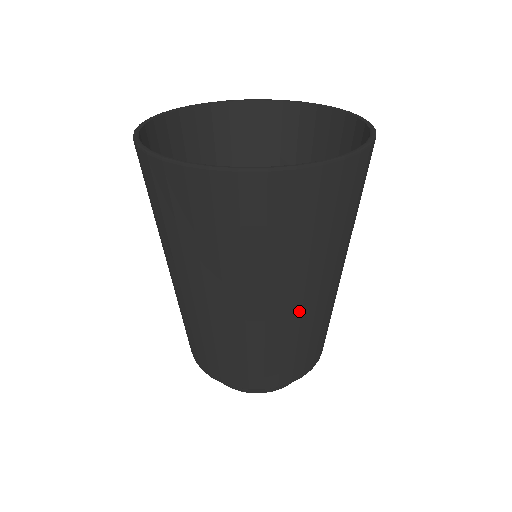
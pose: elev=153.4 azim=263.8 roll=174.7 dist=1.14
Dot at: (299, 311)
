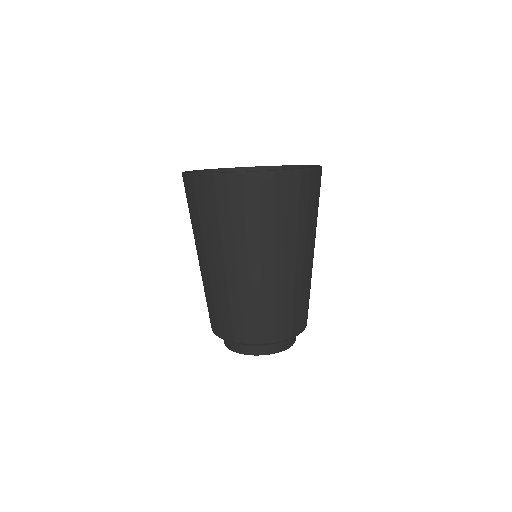
Dot at: (225, 276)
